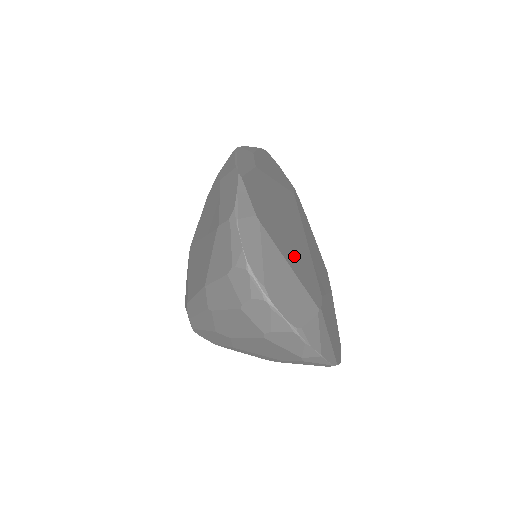
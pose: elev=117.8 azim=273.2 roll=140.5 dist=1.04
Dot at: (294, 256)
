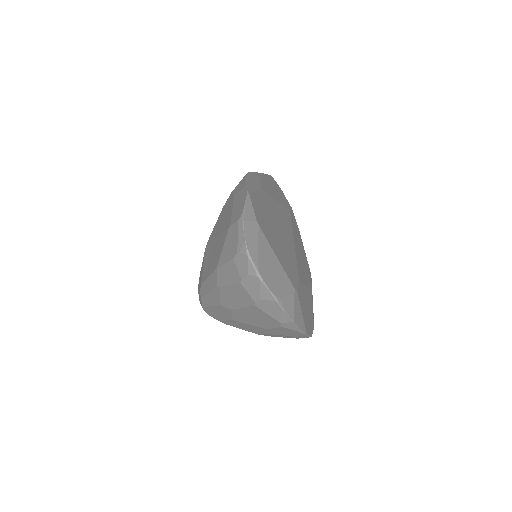
Dot at: (282, 253)
